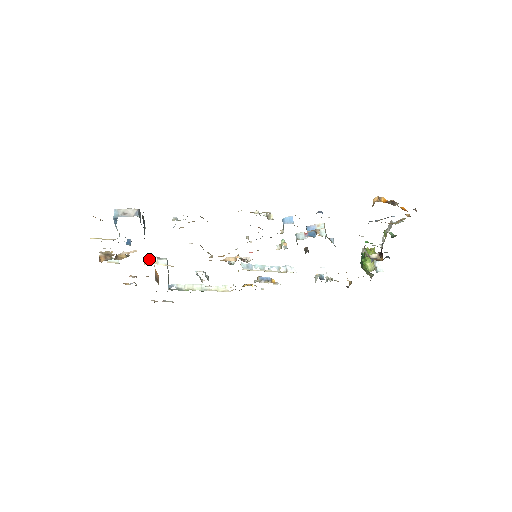
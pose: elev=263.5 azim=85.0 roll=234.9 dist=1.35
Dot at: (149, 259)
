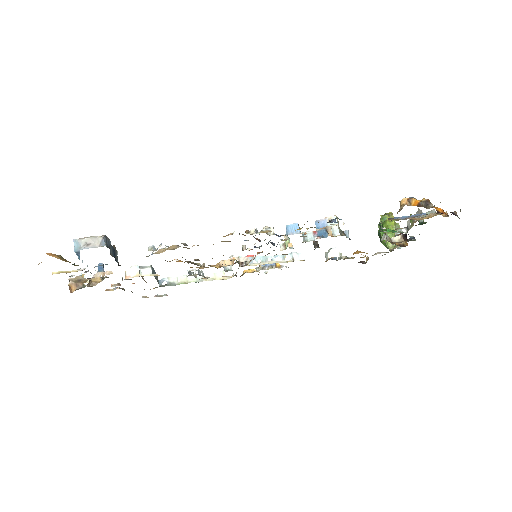
Dot at: (130, 270)
